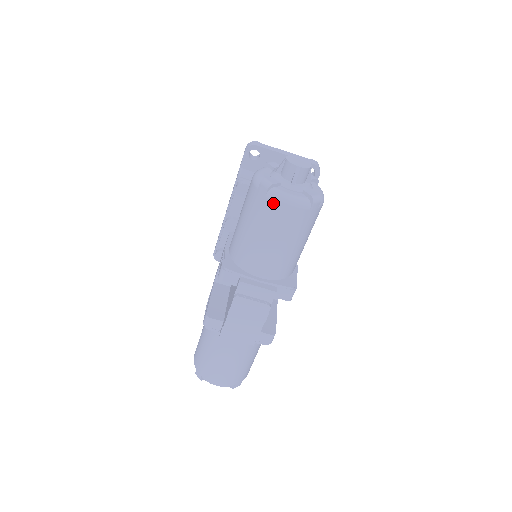
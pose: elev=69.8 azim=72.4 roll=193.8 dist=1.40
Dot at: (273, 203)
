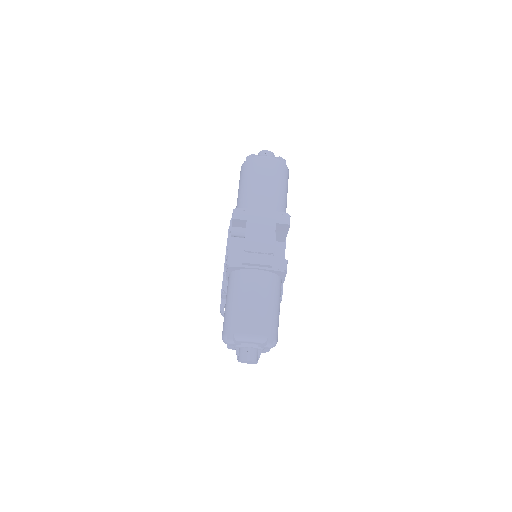
Dot at: (257, 159)
